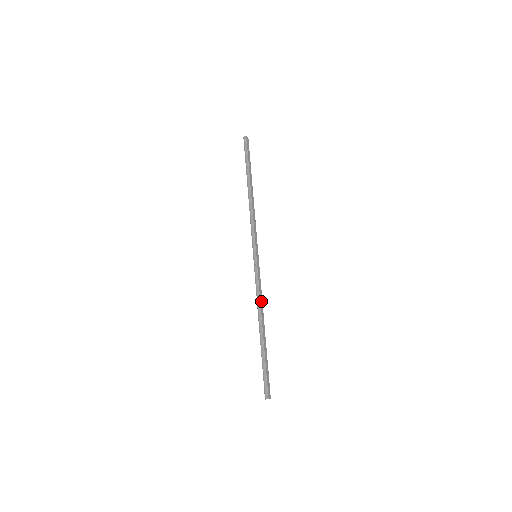
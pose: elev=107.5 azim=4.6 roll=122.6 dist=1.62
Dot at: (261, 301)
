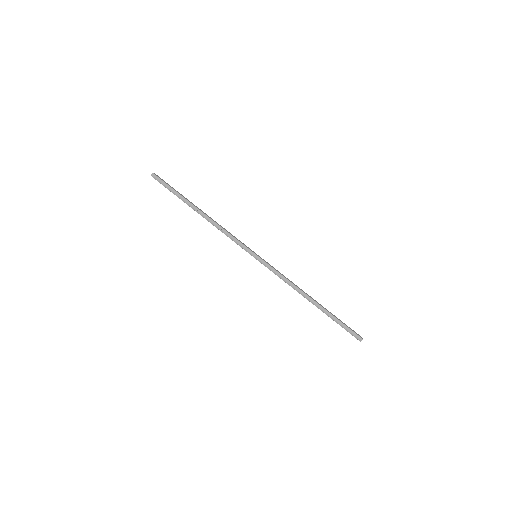
Dot at: (292, 283)
